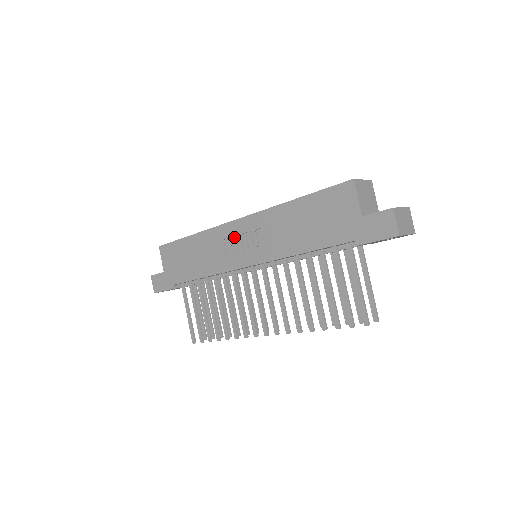
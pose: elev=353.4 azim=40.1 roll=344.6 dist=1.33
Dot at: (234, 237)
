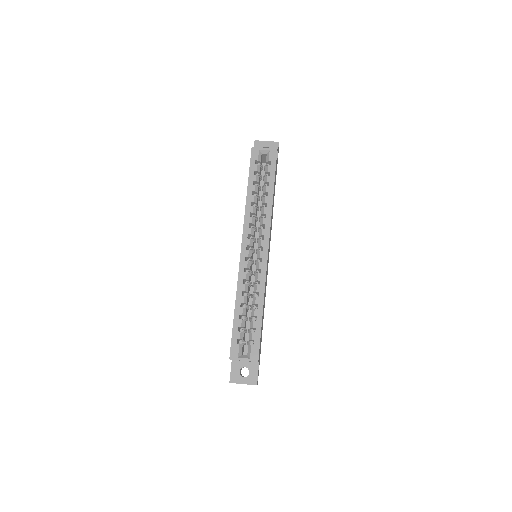
Dot at: occluded
